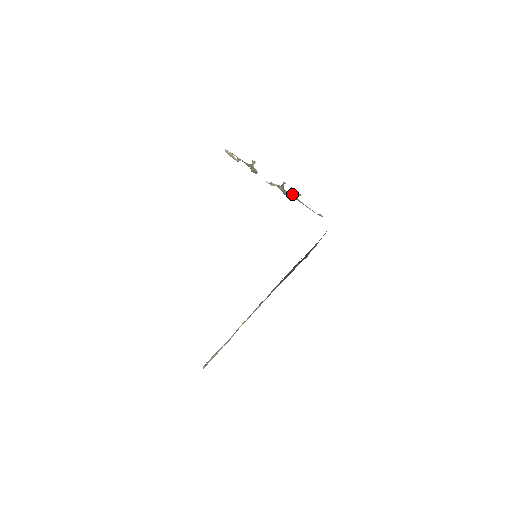
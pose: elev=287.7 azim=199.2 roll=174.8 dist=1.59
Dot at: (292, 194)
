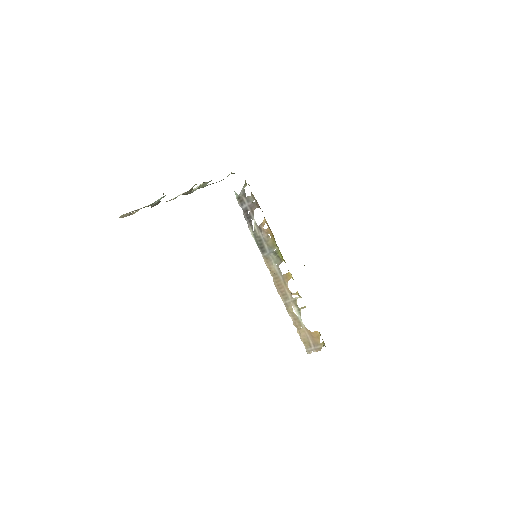
Dot at: (200, 187)
